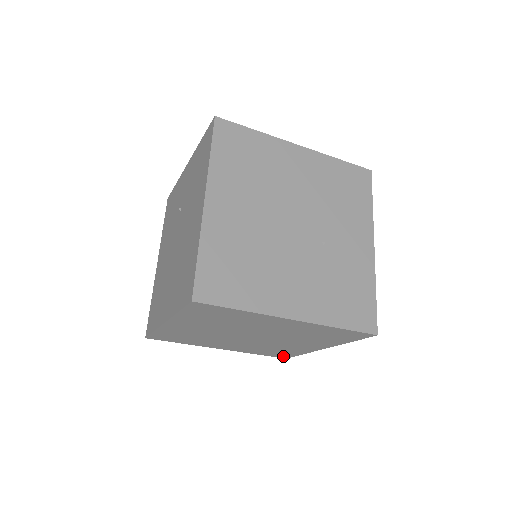
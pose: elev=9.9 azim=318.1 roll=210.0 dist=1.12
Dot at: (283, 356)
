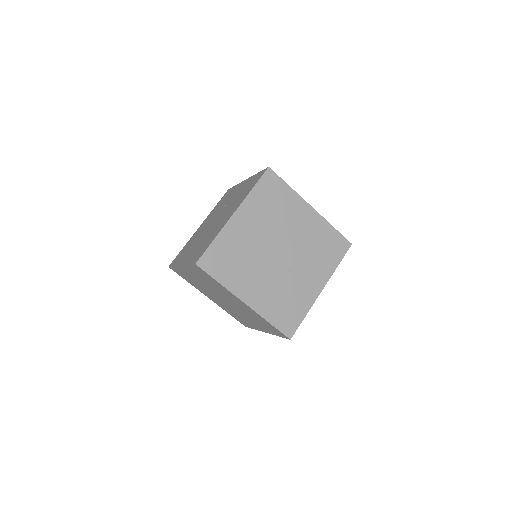
Dot at: (244, 324)
